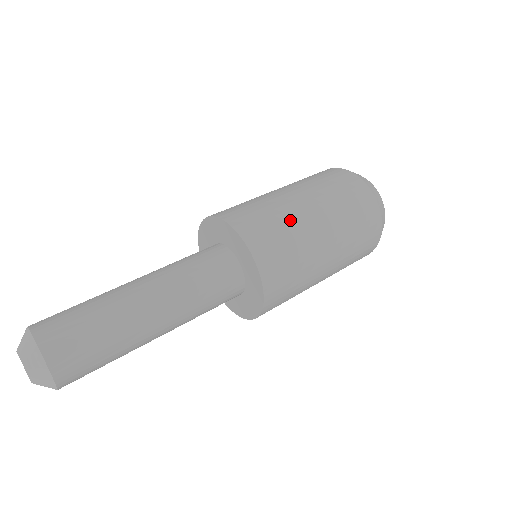
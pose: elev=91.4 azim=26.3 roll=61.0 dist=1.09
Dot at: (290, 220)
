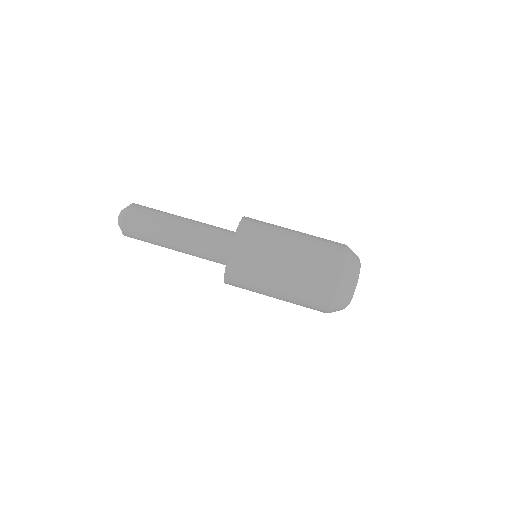
Dot at: (268, 251)
